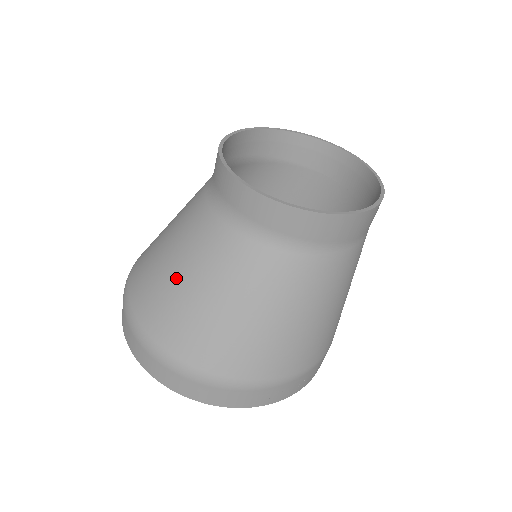
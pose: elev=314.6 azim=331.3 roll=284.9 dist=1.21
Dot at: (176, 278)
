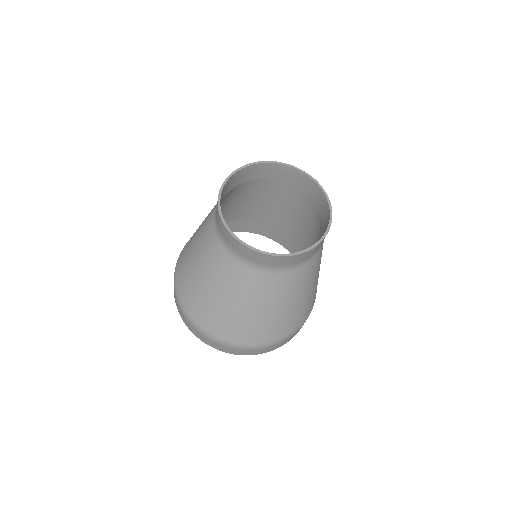
Dot at: (233, 308)
